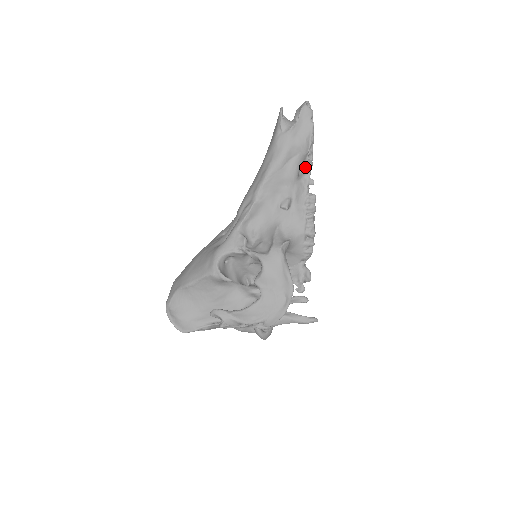
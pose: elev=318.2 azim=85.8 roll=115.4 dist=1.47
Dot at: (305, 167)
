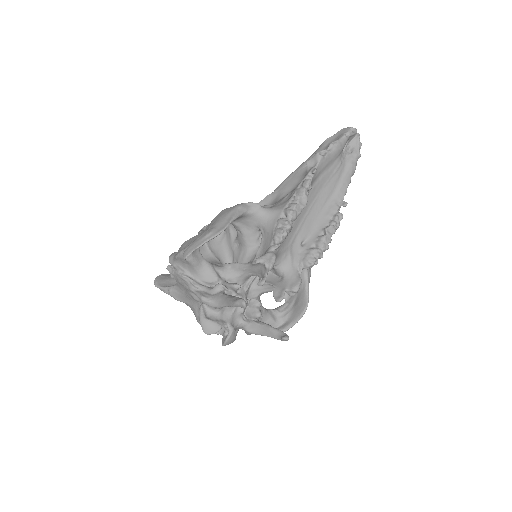
Dot at: (313, 157)
